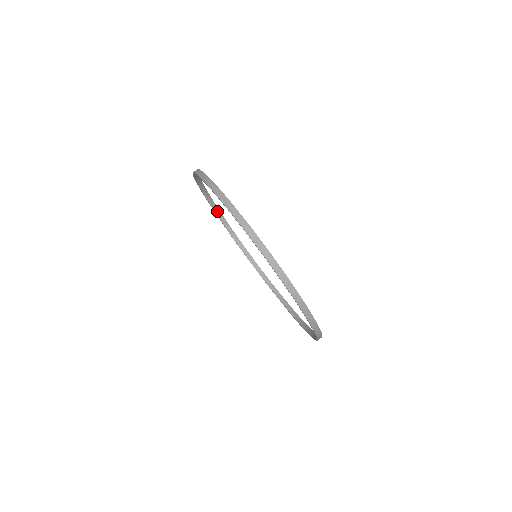
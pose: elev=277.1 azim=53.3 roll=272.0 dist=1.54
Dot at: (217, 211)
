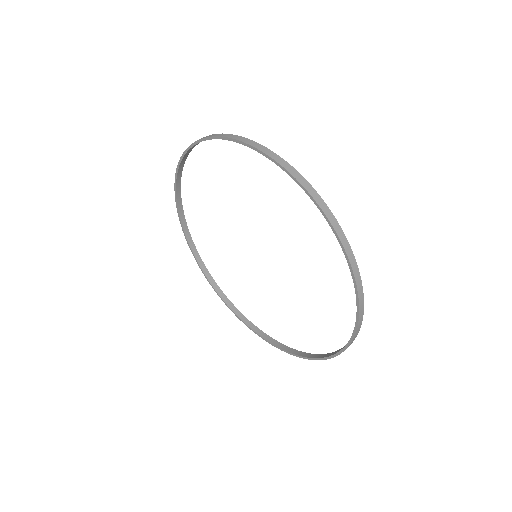
Dot at: (183, 219)
